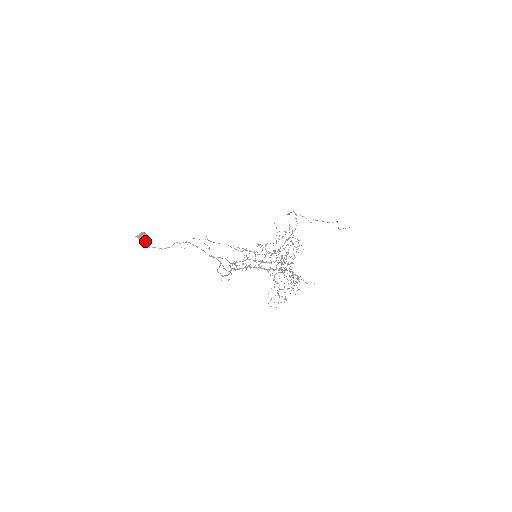
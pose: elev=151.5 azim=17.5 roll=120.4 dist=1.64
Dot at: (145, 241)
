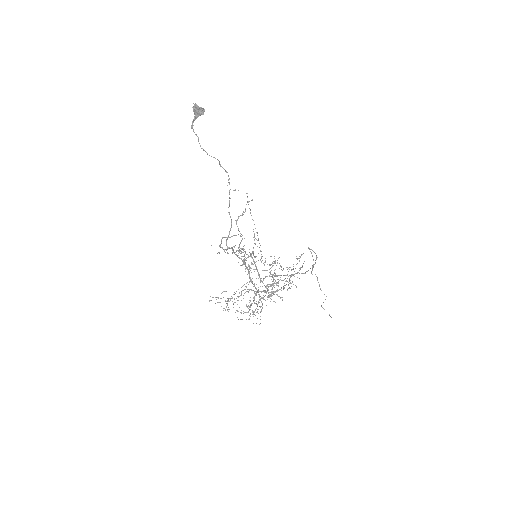
Dot at: (195, 117)
